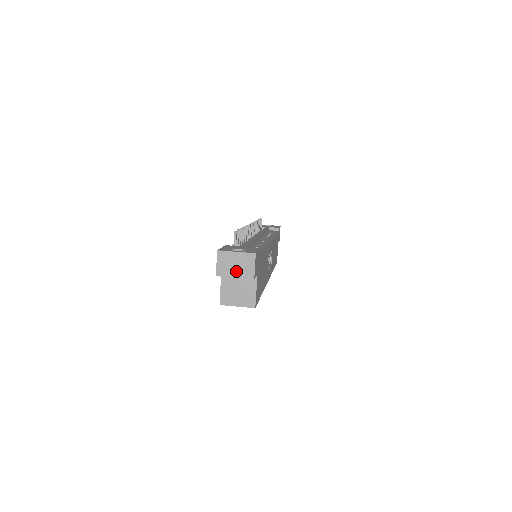
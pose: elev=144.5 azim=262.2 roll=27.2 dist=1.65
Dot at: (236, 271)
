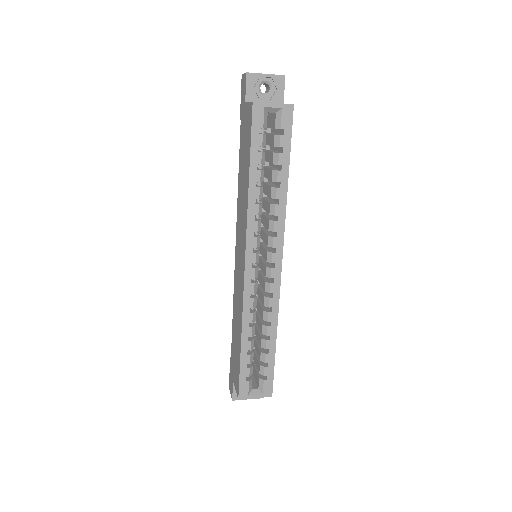
Dot at: (265, 74)
